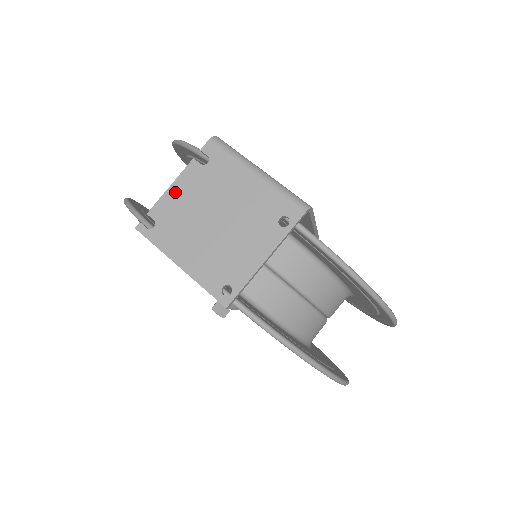
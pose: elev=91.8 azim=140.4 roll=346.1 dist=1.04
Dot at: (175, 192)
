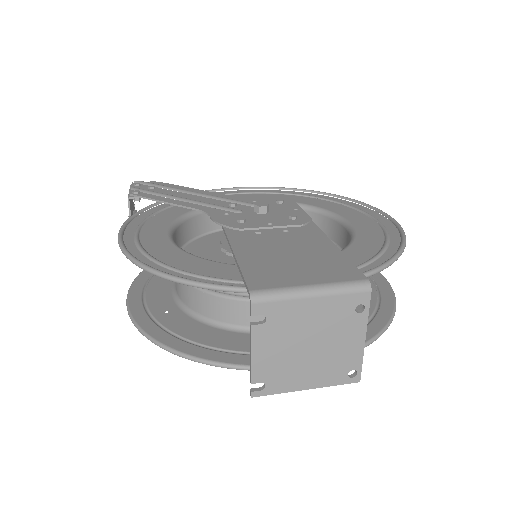
Dot at: (259, 356)
